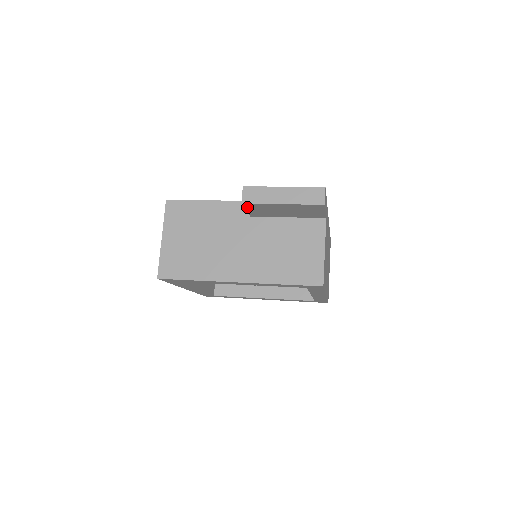
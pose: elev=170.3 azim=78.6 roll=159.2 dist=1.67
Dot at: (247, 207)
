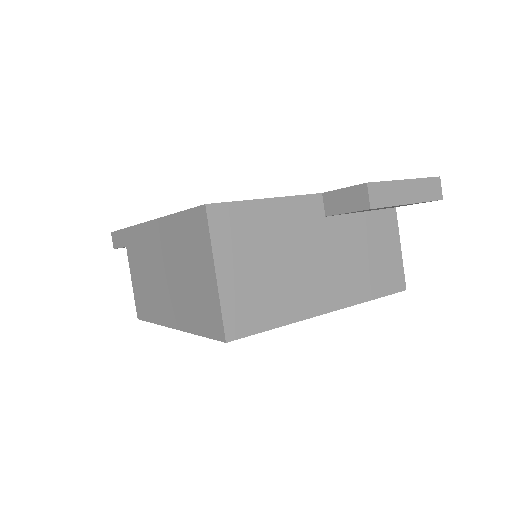
Dot at: (361, 210)
